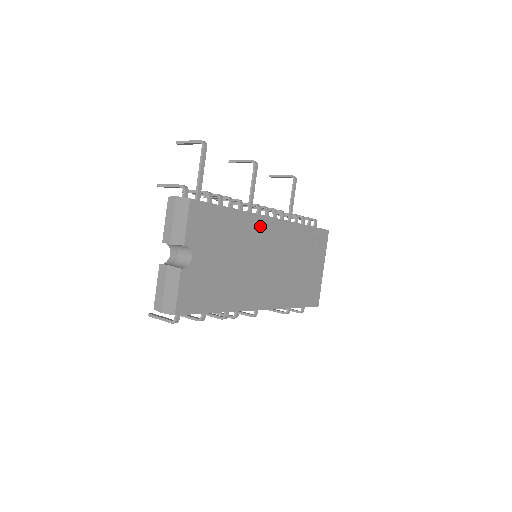
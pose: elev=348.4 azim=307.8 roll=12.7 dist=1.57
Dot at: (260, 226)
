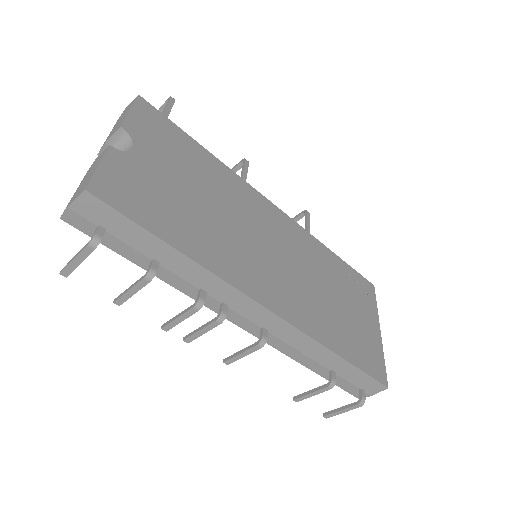
Dot at: (253, 199)
